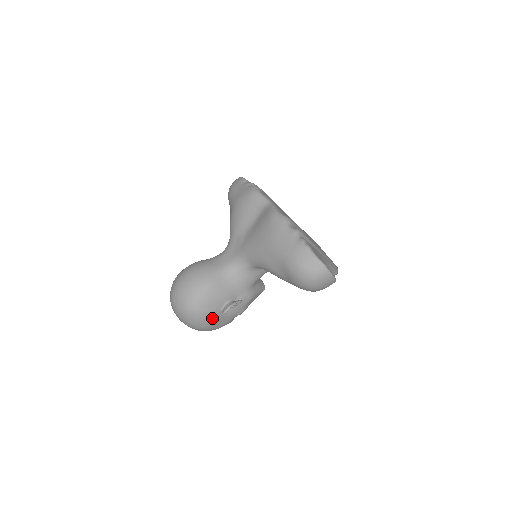
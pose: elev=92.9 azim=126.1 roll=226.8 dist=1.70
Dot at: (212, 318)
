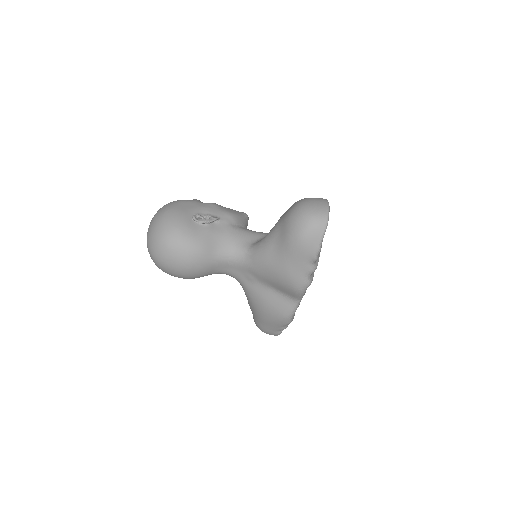
Dot at: occluded
